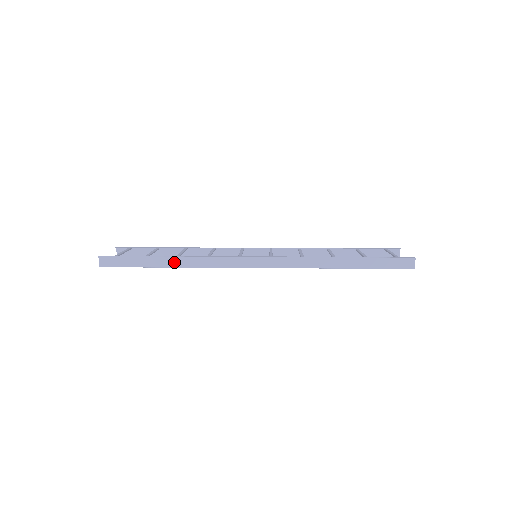
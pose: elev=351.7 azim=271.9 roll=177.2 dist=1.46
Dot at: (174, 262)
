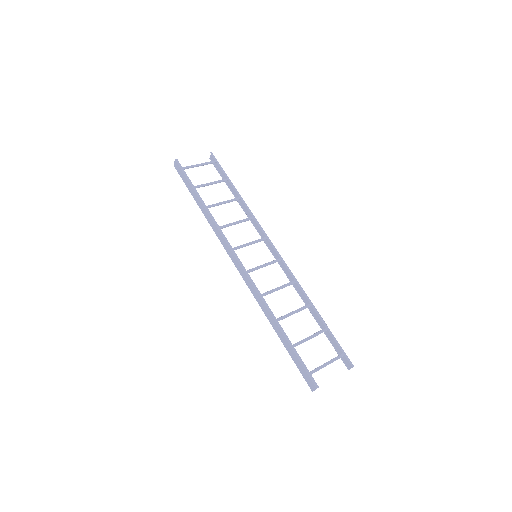
Dot at: (203, 209)
